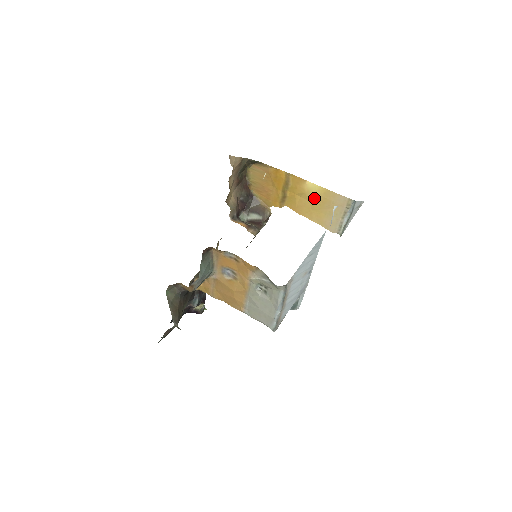
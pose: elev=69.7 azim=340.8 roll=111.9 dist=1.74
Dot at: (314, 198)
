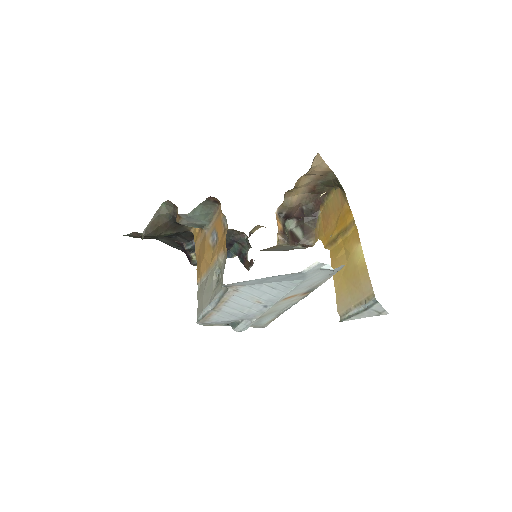
Dot at: (352, 264)
